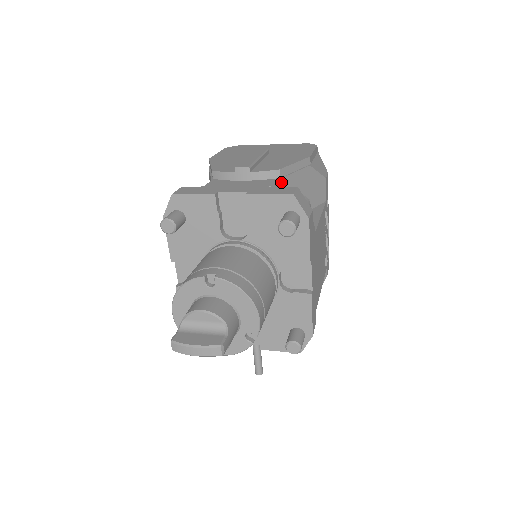
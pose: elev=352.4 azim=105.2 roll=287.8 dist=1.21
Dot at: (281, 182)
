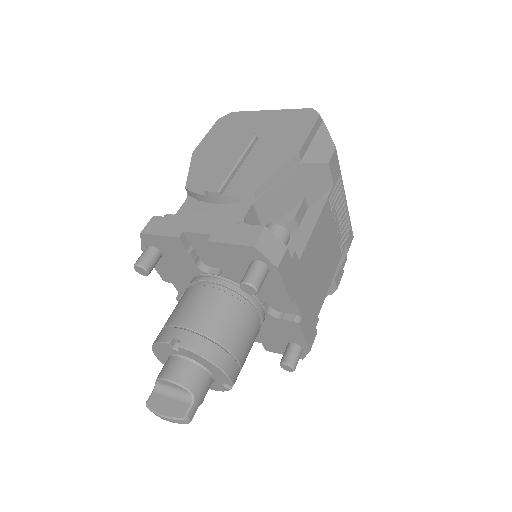
Dot at: (257, 203)
